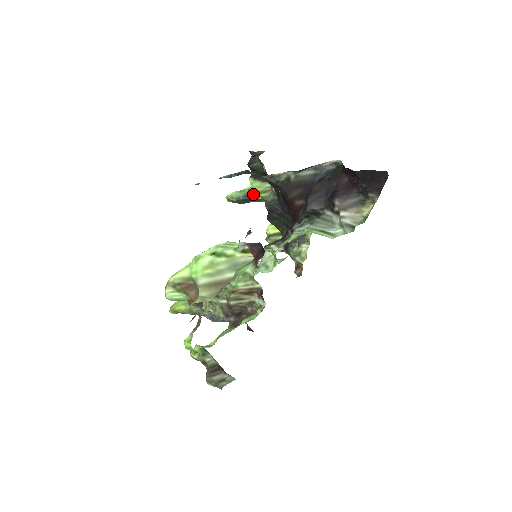
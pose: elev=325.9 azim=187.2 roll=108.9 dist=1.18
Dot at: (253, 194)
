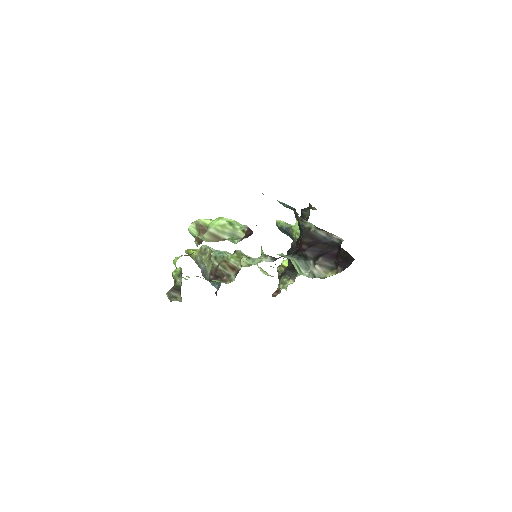
Dot at: (292, 231)
